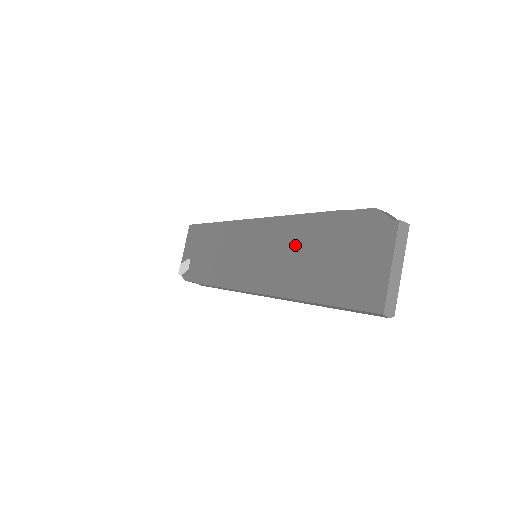
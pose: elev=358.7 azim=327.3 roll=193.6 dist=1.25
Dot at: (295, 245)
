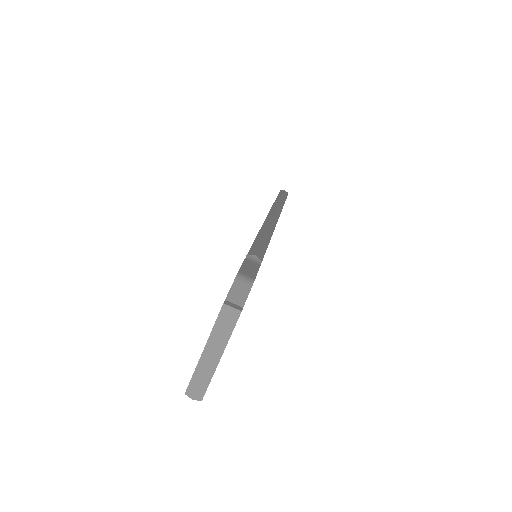
Dot at: occluded
